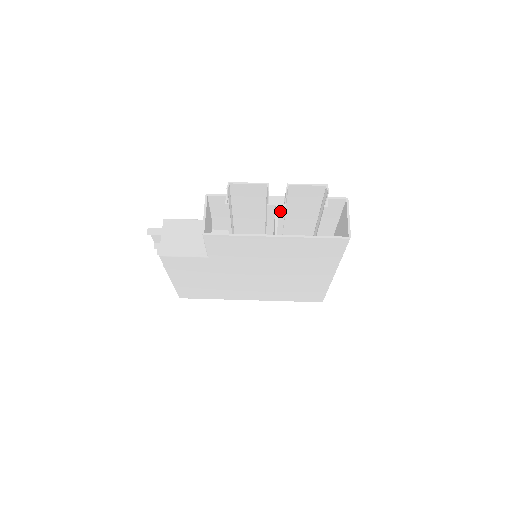
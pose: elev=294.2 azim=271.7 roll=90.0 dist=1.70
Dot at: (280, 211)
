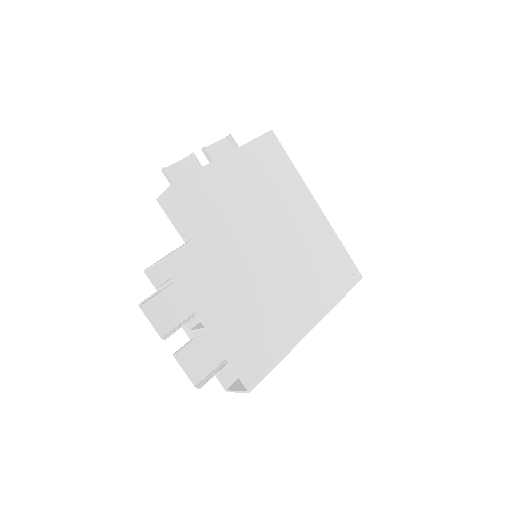
Dot at: occluded
